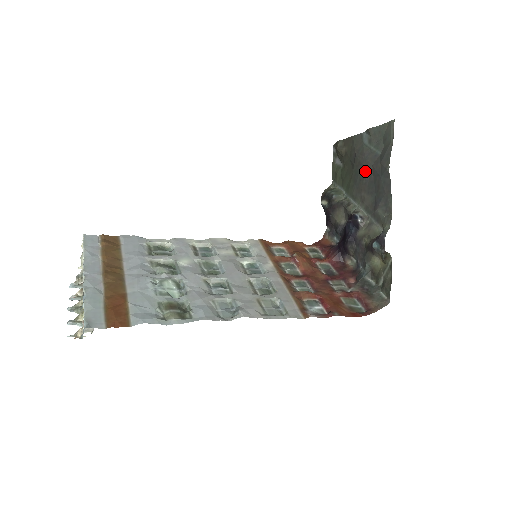
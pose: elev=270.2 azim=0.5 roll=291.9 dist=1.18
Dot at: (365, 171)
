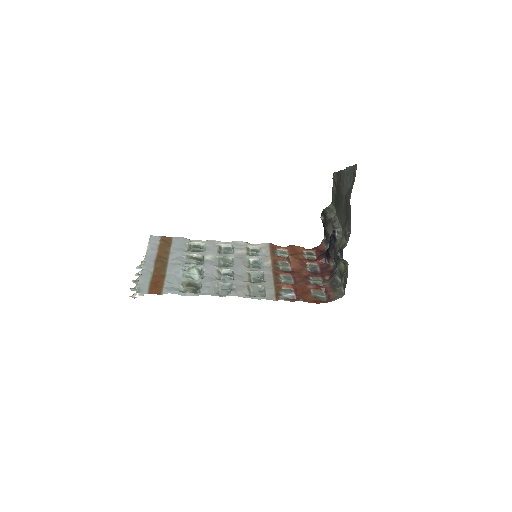
Dot at: (342, 198)
